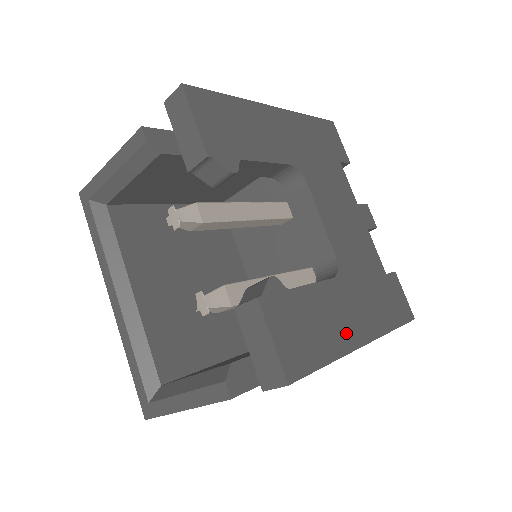
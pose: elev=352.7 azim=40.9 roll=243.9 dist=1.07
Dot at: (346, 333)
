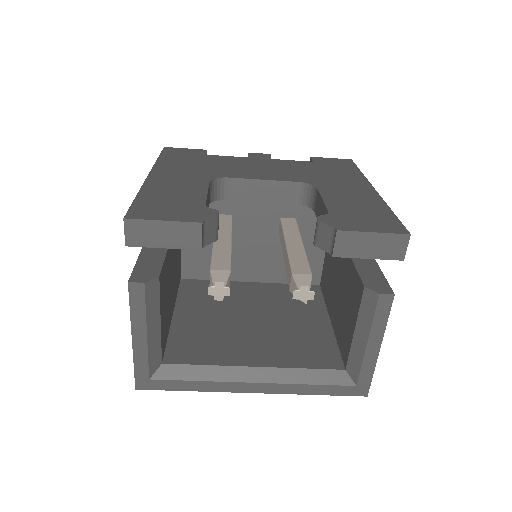
Dot at: (365, 196)
